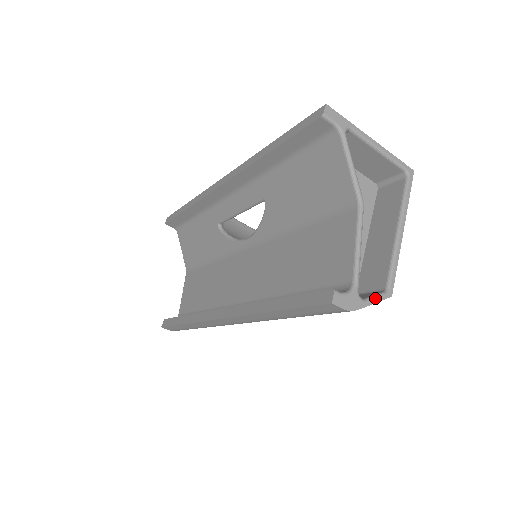
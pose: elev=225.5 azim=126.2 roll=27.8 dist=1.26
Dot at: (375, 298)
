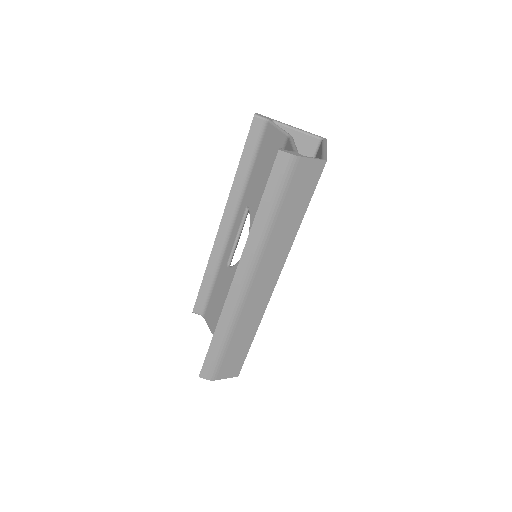
Dot at: (313, 158)
